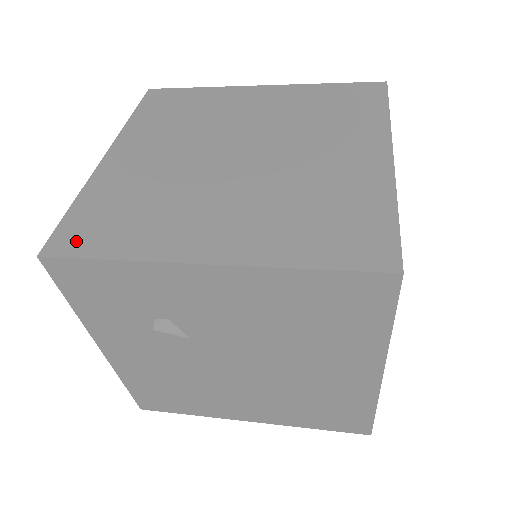
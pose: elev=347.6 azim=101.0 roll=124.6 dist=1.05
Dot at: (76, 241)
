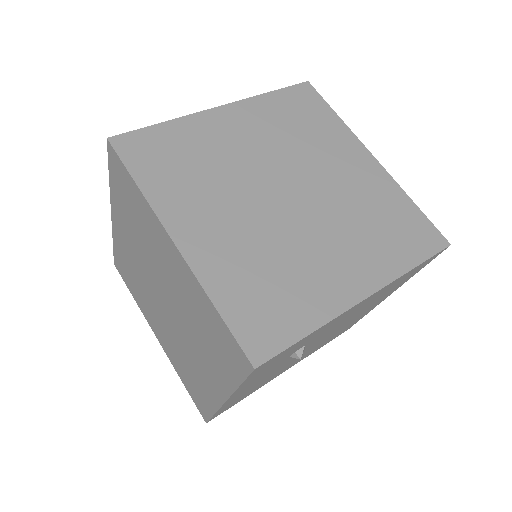
Dot at: (267, 337)
